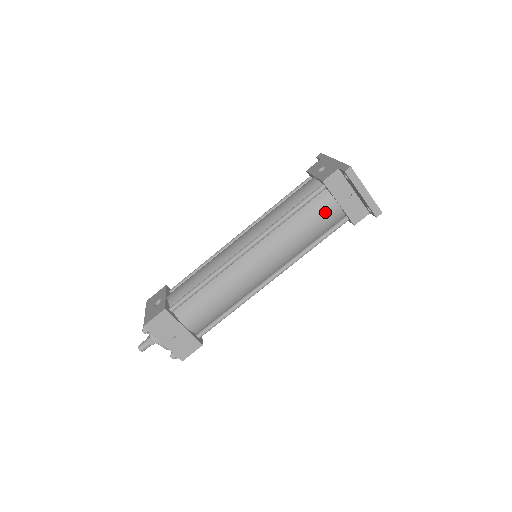
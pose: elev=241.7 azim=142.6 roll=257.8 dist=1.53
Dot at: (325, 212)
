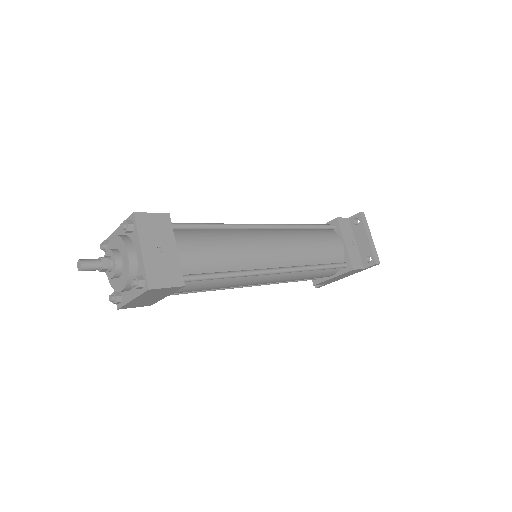
Dot at: (333, 243)
